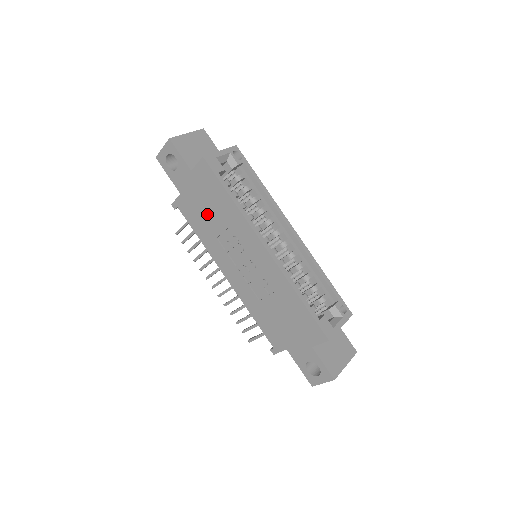
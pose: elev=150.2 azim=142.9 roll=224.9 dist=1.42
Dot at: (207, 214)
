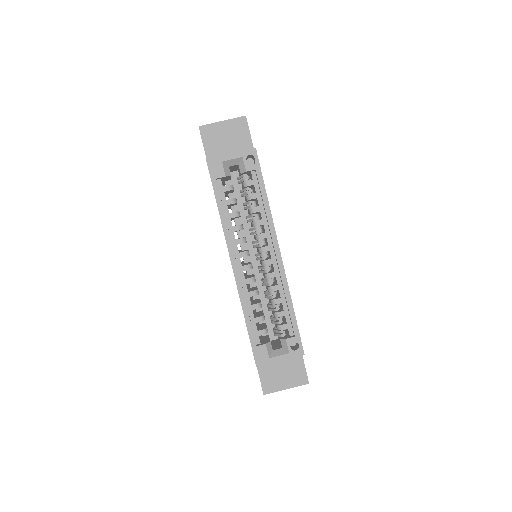
Dot at: occluded
